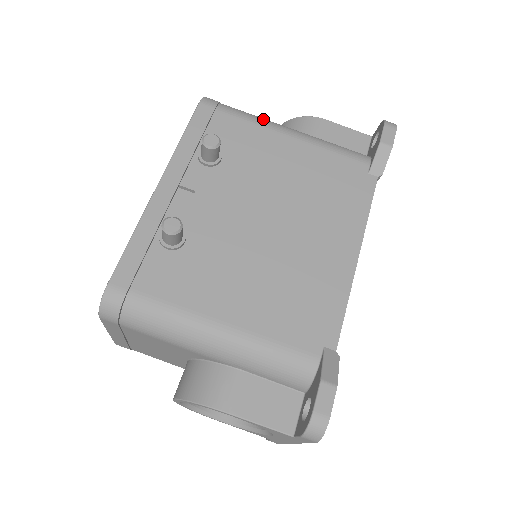
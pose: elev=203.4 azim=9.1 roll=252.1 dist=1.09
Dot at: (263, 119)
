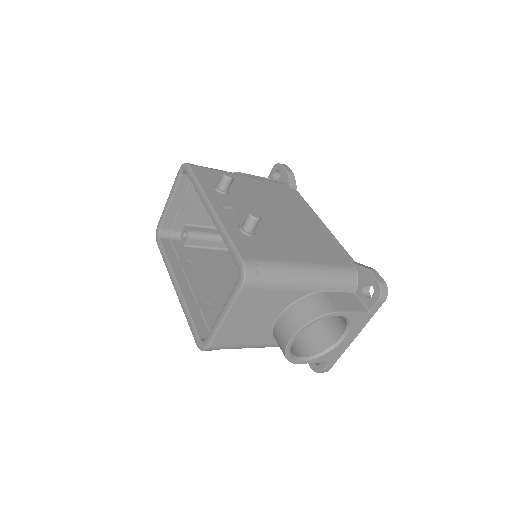
Dot at: occluded
